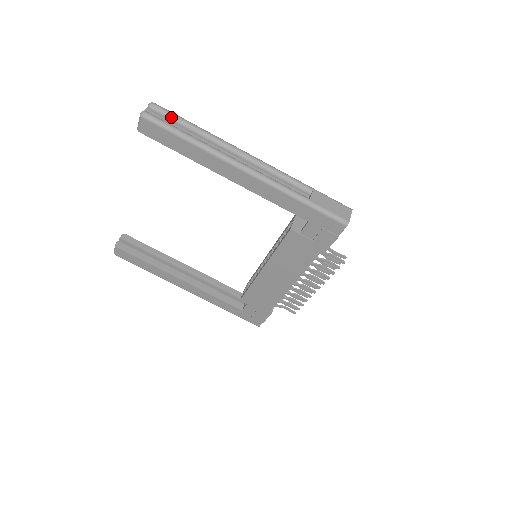
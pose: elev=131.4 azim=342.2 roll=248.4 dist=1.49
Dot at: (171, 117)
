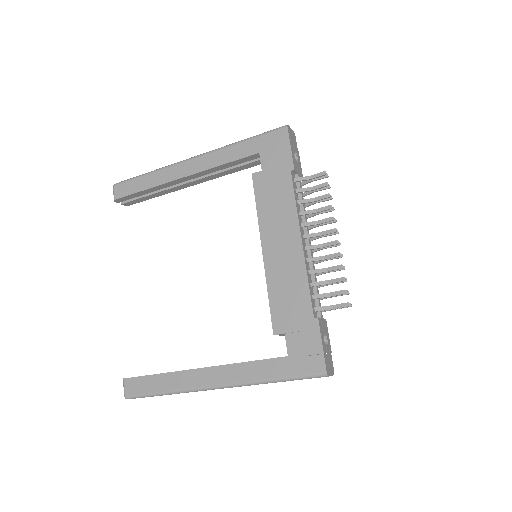
Dot at: occluded
